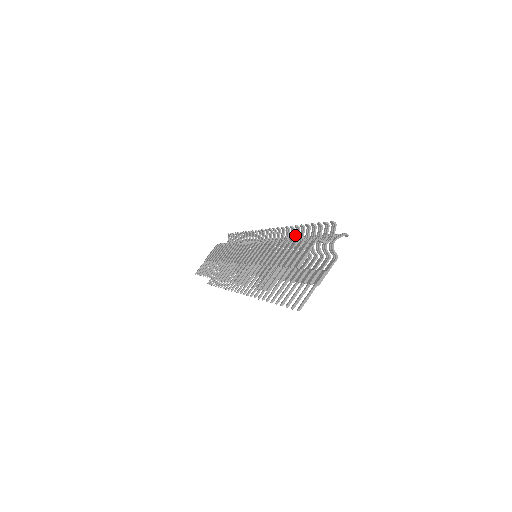
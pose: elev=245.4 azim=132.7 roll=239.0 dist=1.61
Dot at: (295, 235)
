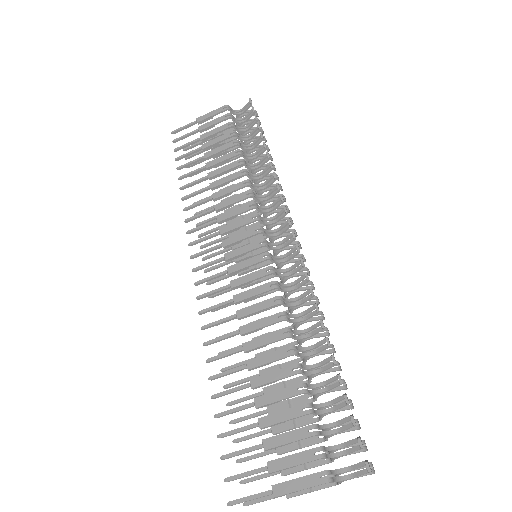
Dot at: (317, 344)
